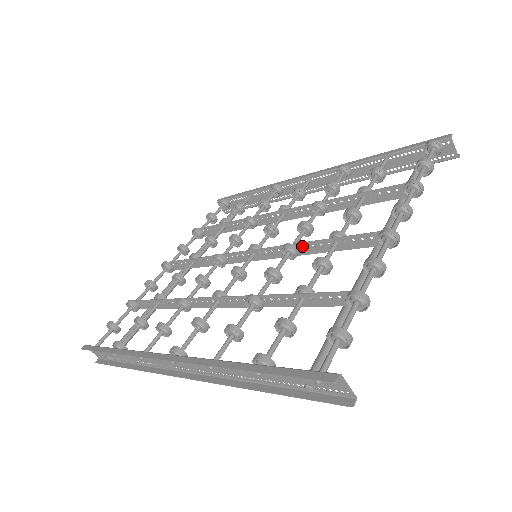
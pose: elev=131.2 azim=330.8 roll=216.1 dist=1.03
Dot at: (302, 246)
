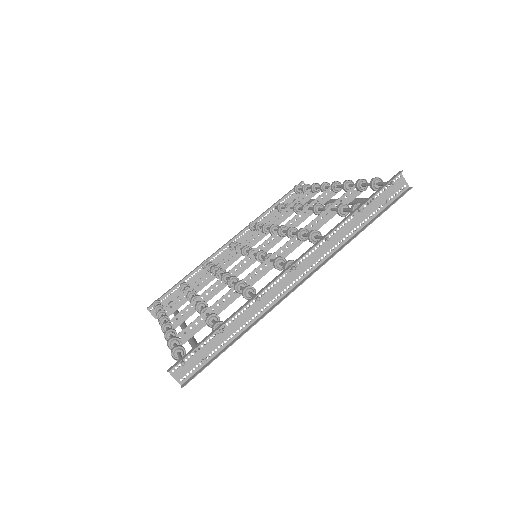
Dot at: (289, 224)
